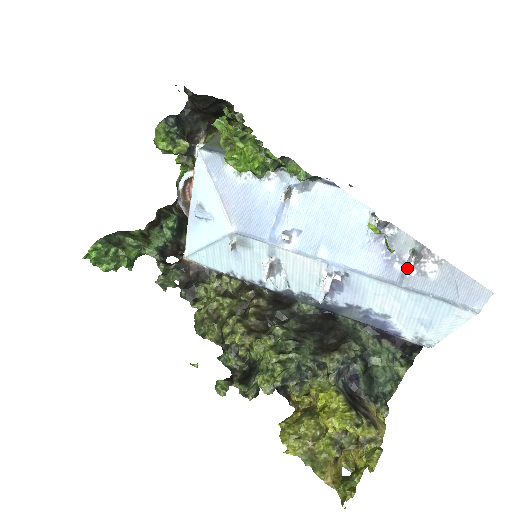
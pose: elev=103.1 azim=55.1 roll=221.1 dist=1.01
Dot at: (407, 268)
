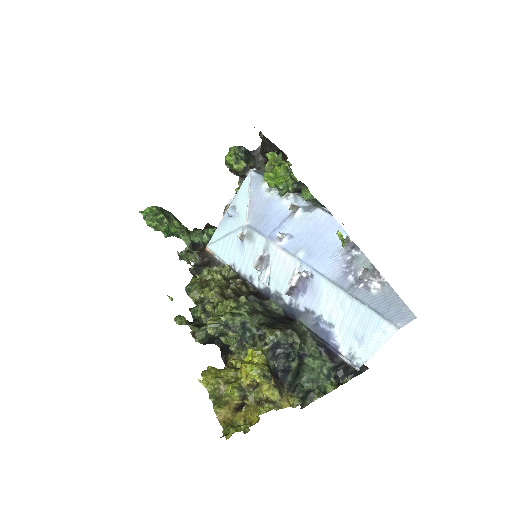
Dot at: (357, 281)
